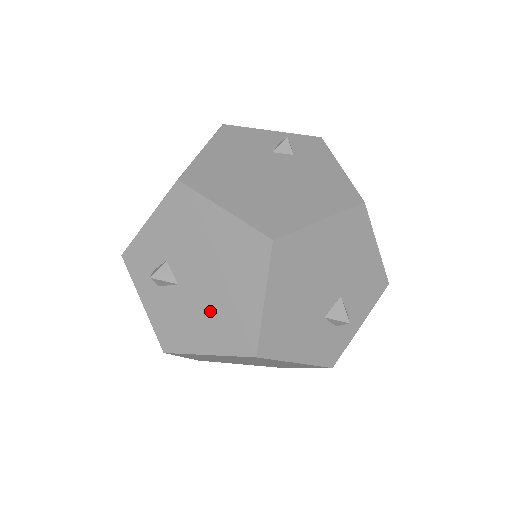
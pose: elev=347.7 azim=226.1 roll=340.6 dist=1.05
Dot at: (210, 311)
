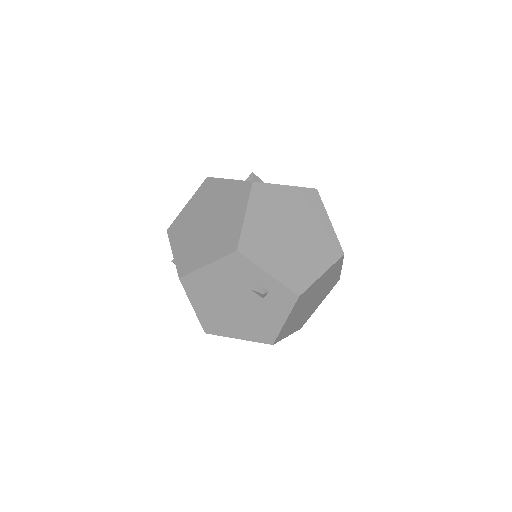
Dot at: occluded
